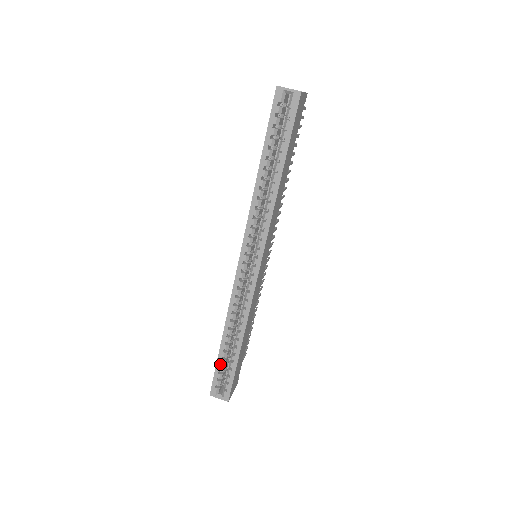
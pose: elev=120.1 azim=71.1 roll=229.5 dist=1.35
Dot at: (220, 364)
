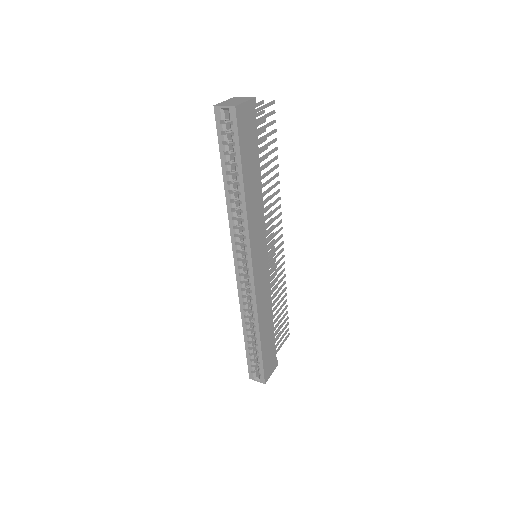
Dot at: (249, 353)
